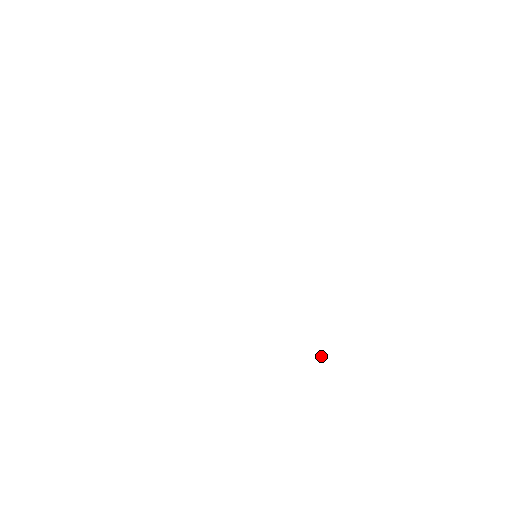
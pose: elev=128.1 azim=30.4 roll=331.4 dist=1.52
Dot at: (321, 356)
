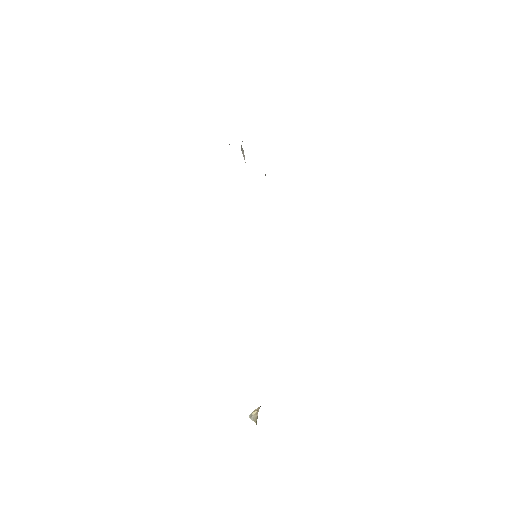
Dot at: (256, 416)
